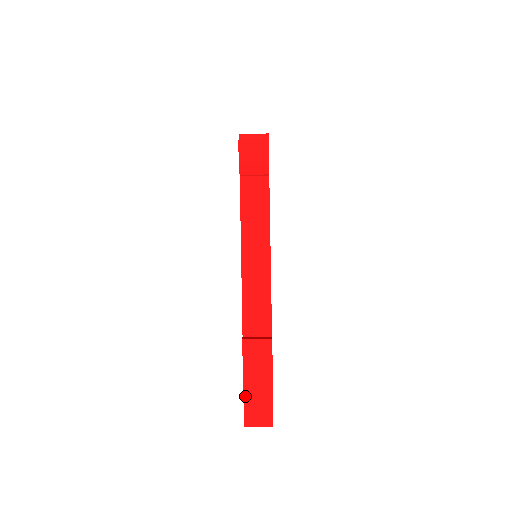
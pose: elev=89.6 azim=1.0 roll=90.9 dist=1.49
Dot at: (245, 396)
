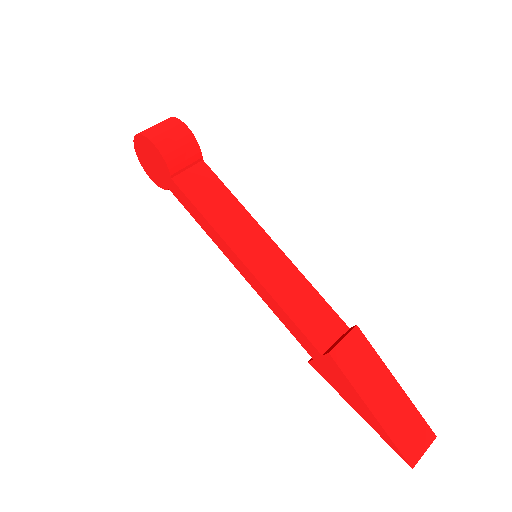
Dot at: (383, 426)
